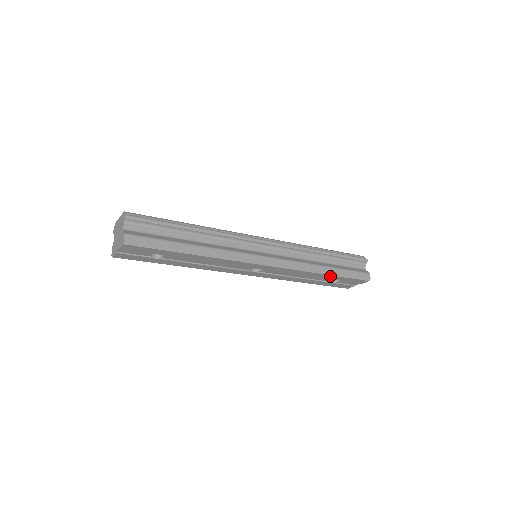
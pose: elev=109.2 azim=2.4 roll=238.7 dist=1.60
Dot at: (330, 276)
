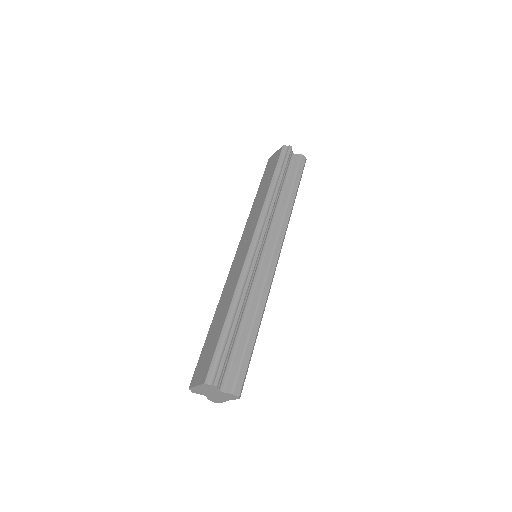
Dot at: occluded
